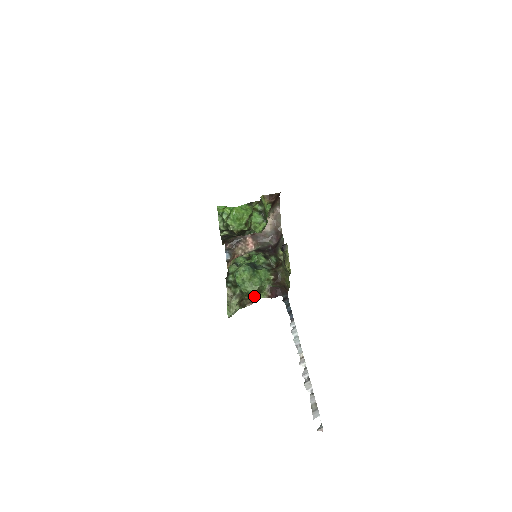
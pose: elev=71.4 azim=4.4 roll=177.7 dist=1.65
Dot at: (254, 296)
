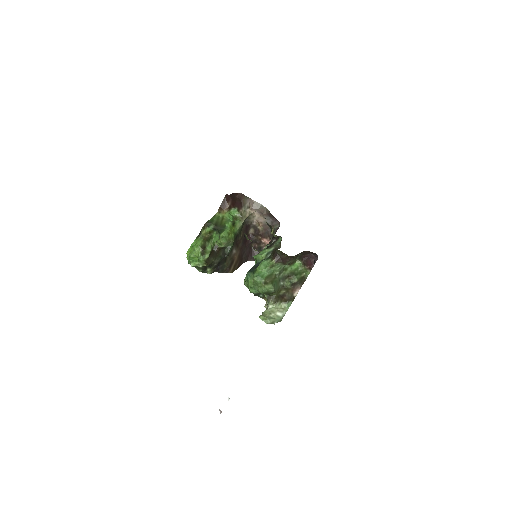
Dot at: (272, 290)
